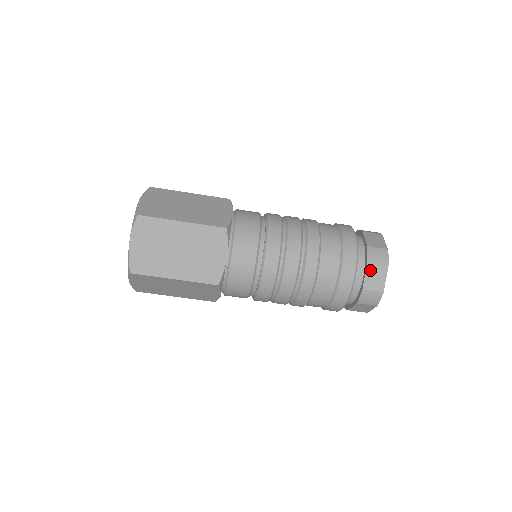
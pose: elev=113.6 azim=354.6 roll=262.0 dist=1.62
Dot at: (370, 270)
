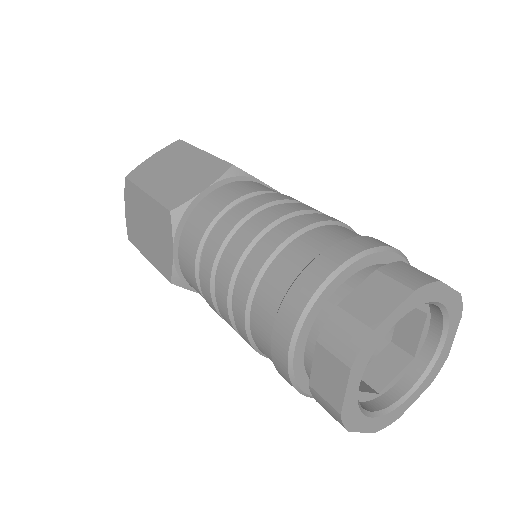
Dot at: (374, 282)
